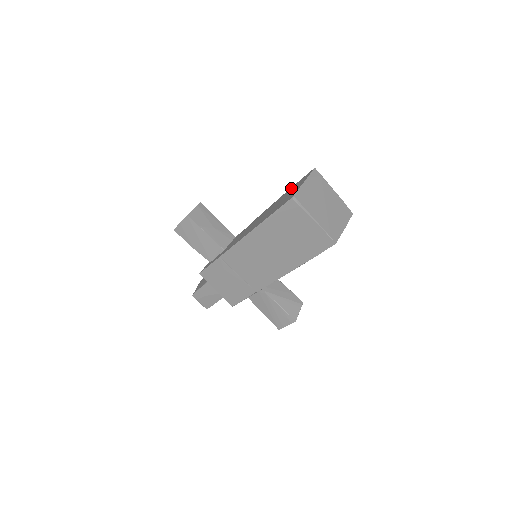
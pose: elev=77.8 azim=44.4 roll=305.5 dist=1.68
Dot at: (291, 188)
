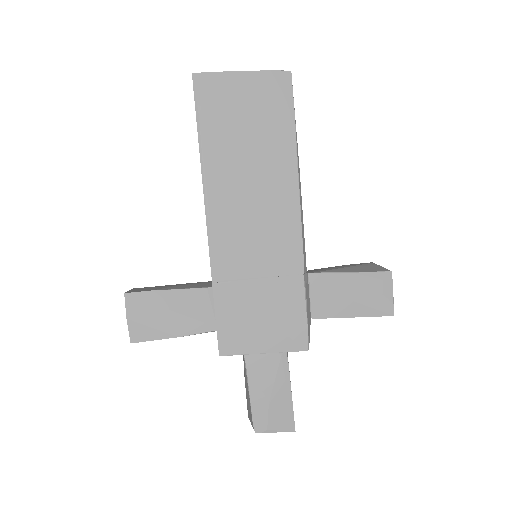
Dot at: occluded
